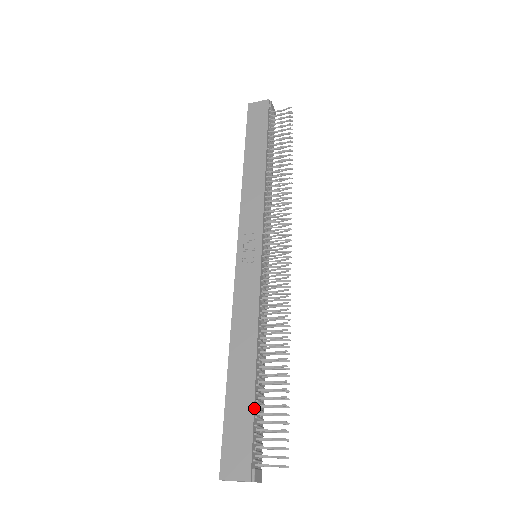
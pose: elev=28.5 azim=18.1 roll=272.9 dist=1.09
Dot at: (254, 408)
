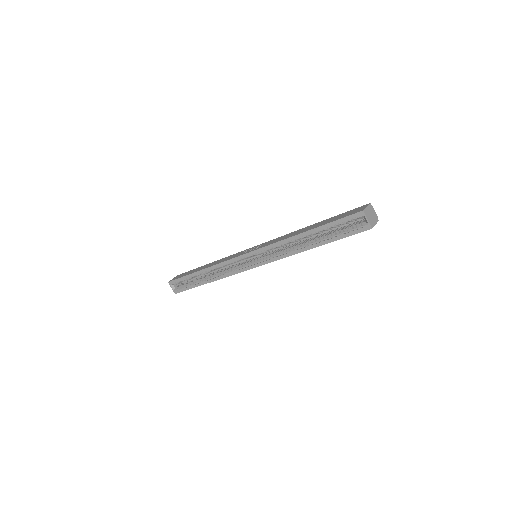
Dot at: occluded
